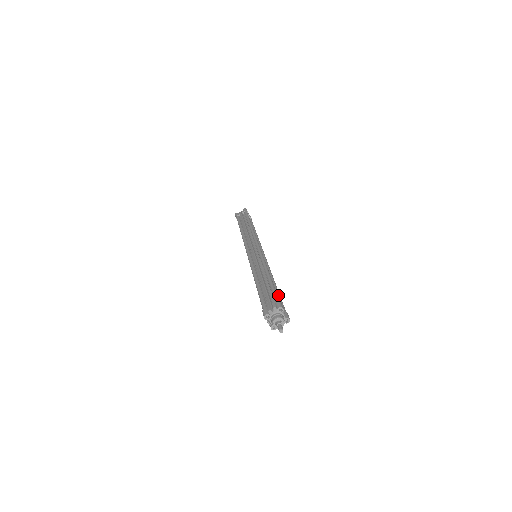
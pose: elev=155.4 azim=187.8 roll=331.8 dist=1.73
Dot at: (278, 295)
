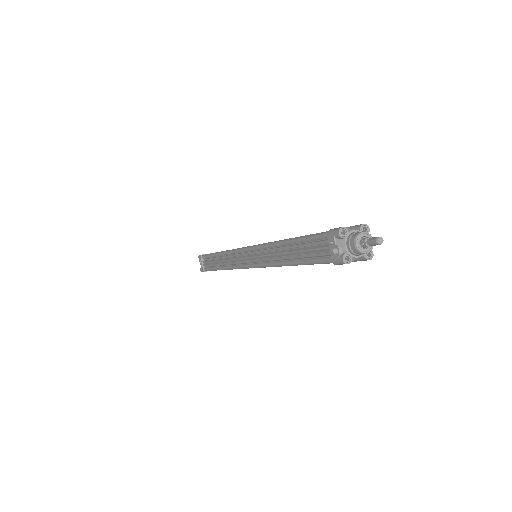
Dot at: occluded
